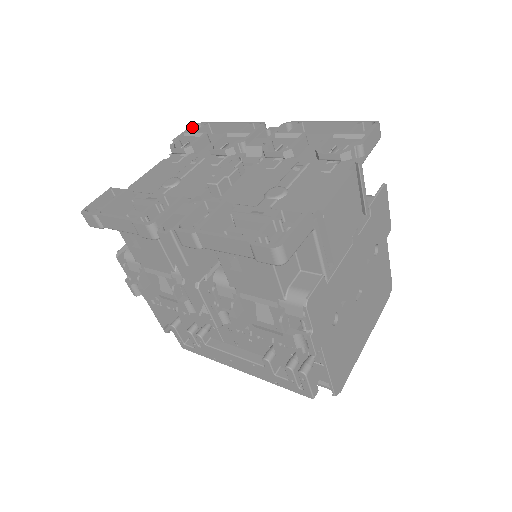
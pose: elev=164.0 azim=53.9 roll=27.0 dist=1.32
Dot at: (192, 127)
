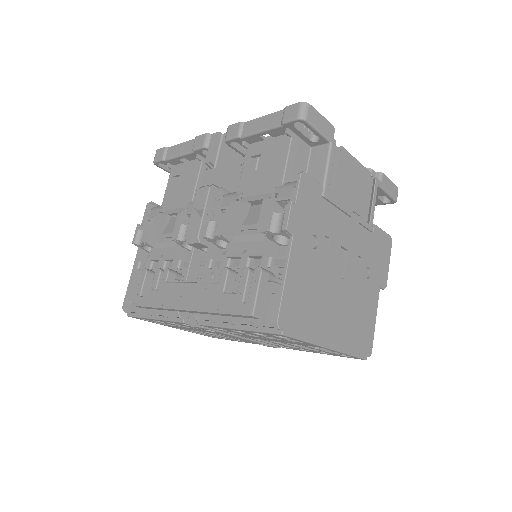
Dot at: occluded
